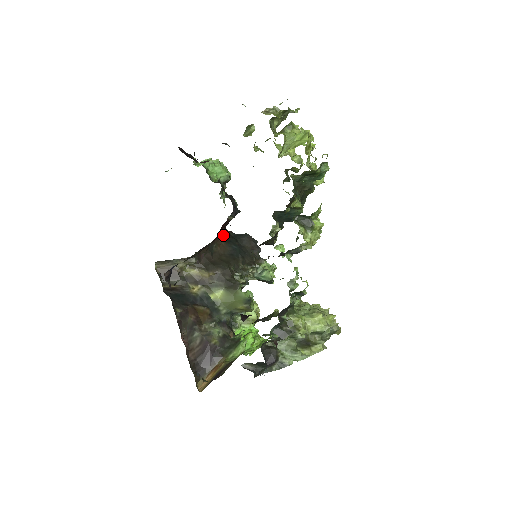
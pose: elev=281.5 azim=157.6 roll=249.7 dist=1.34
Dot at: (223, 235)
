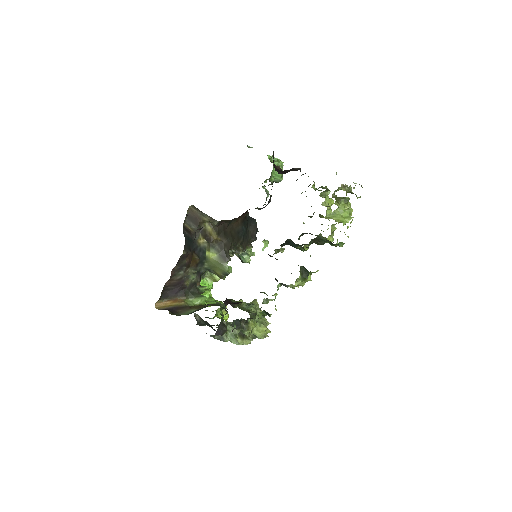
Dot at: (244, 215)
